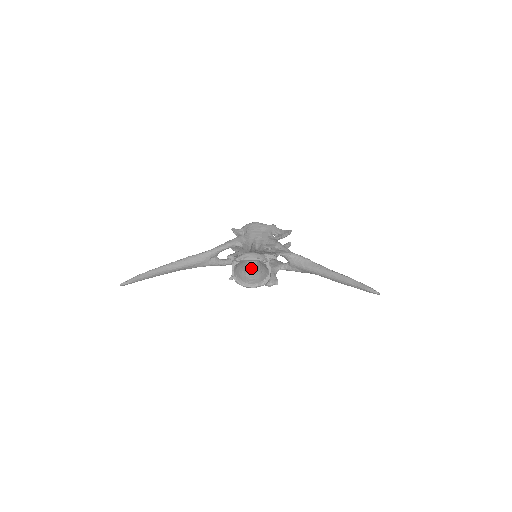
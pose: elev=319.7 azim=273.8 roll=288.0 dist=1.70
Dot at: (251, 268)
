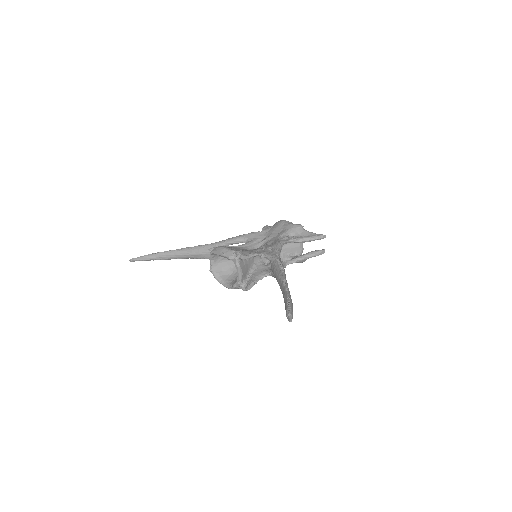
Dot at: occluded
